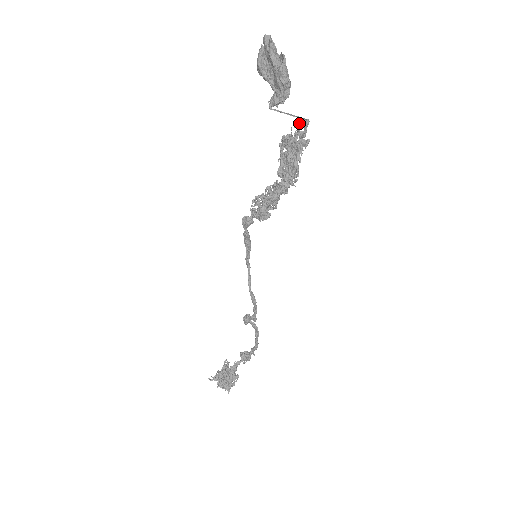
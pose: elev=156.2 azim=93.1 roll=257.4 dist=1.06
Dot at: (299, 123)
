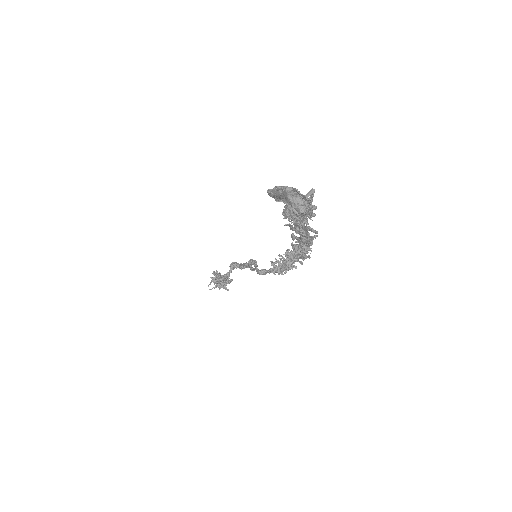
Dot at: occluded
